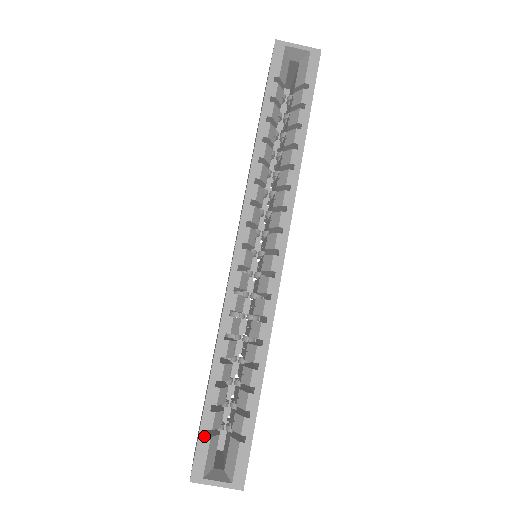
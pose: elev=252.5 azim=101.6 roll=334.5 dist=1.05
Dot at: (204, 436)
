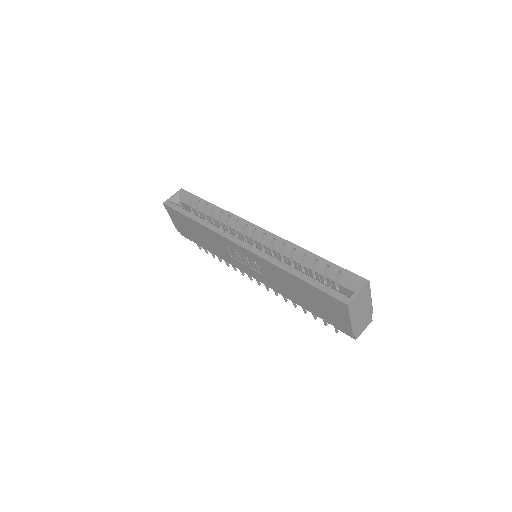
Dot at: (326, 290)
